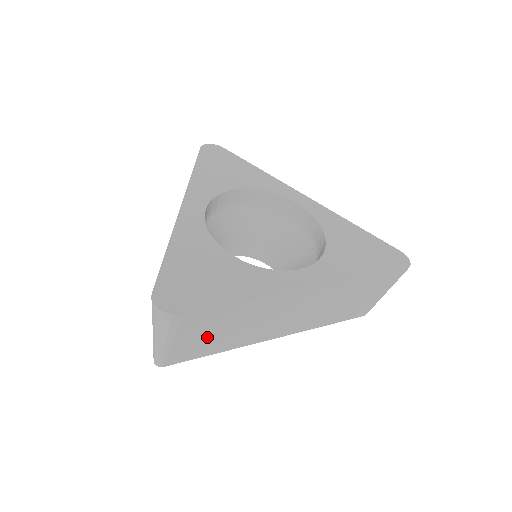
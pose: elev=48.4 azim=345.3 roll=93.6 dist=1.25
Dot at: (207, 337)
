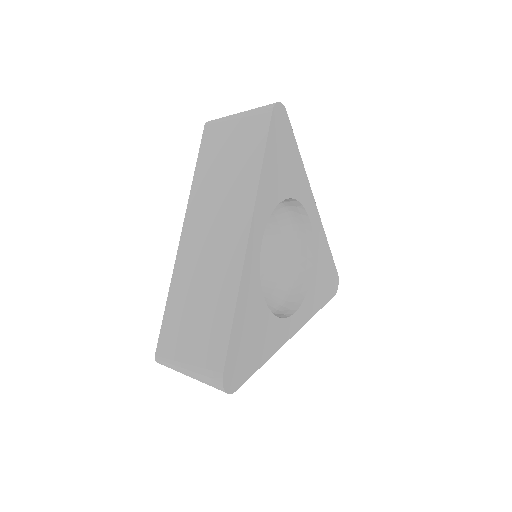
Dot at: occluded
